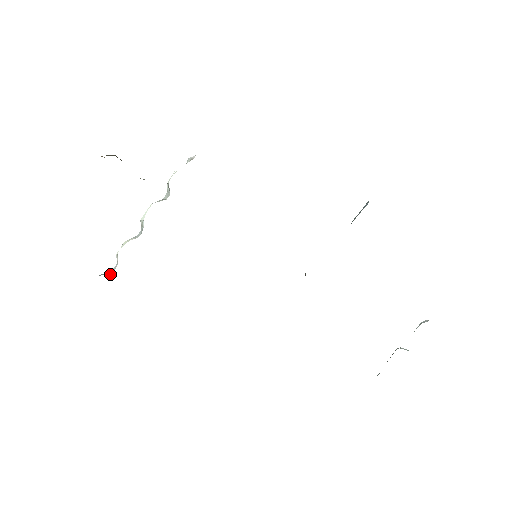
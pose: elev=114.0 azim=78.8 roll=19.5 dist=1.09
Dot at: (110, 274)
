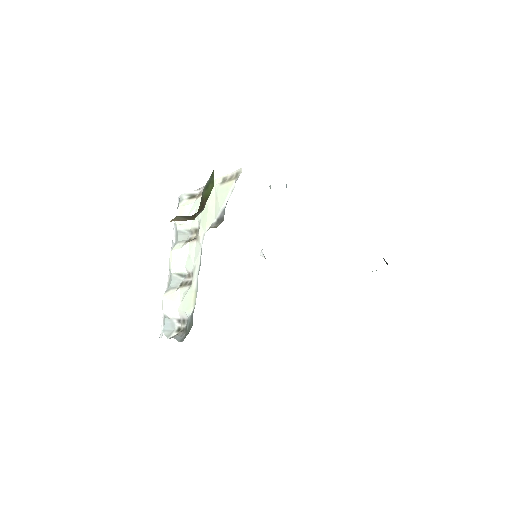
Dot at: (171, 332)
